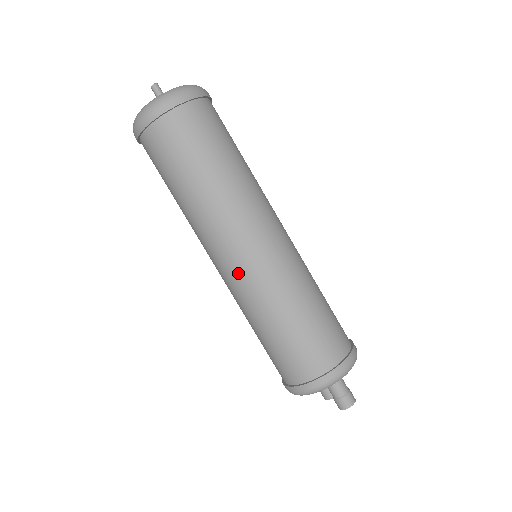
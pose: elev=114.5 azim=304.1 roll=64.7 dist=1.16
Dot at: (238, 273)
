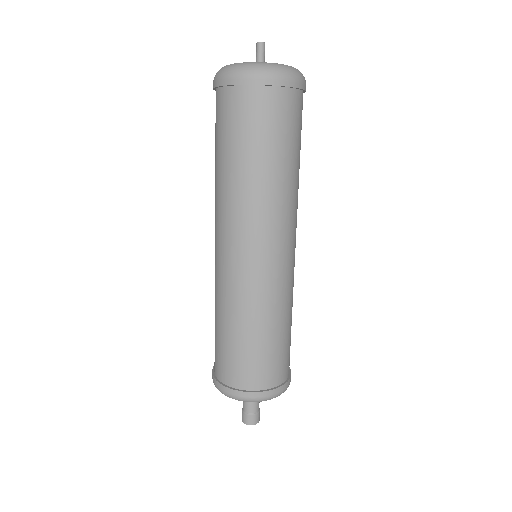
Dot at: (224, 265)
